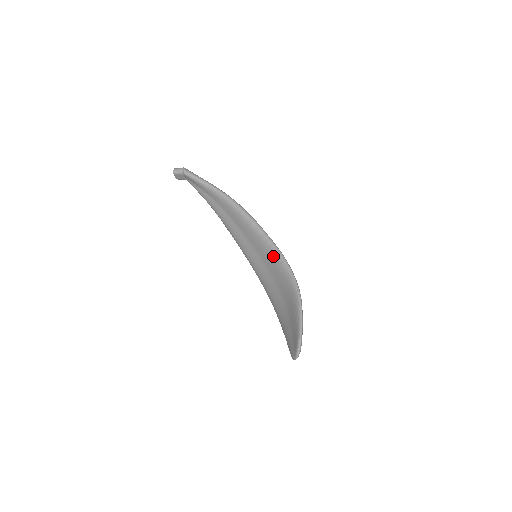
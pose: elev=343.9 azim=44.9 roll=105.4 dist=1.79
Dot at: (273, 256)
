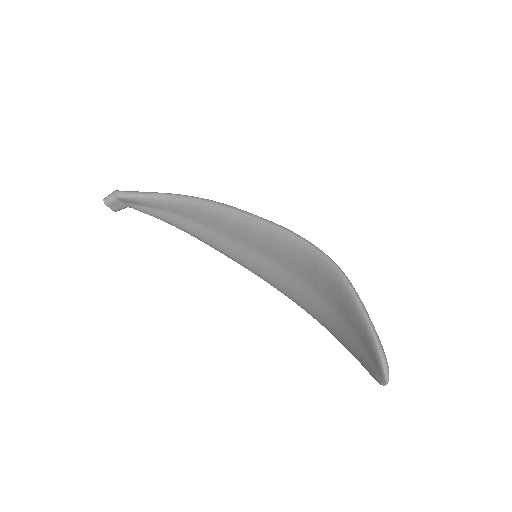
Dot at: (277, 240)
